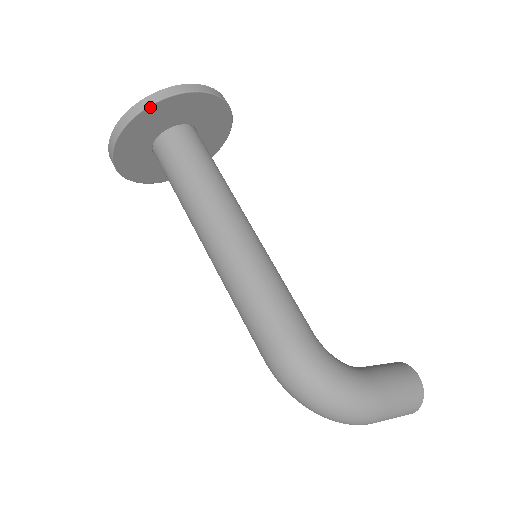
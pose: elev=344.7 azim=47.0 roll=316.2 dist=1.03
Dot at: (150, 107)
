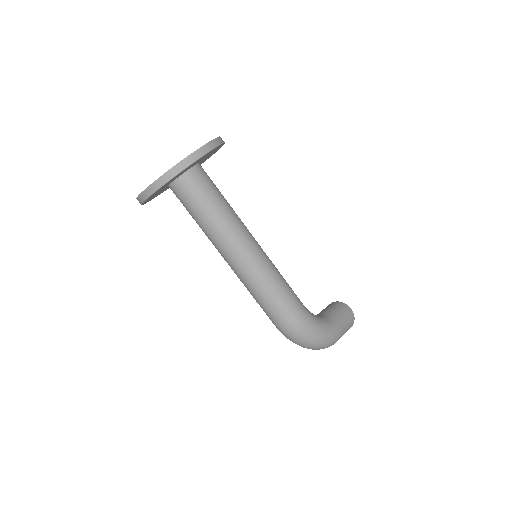
Dot at: (186, 168)
